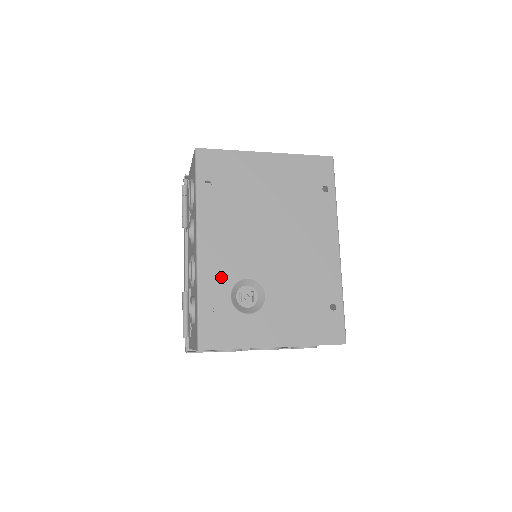
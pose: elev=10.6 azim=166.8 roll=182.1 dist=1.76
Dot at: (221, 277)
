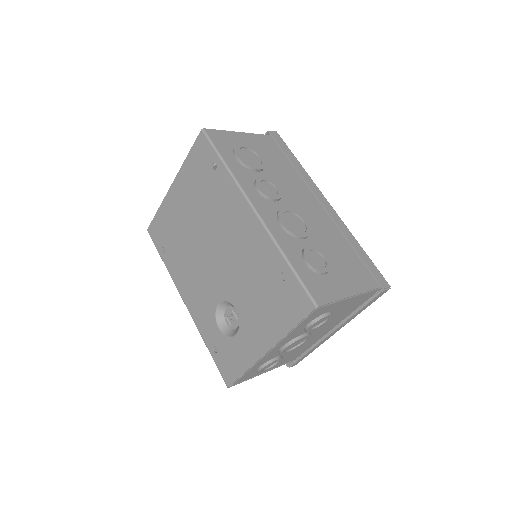
Dot at: (206, 317)
